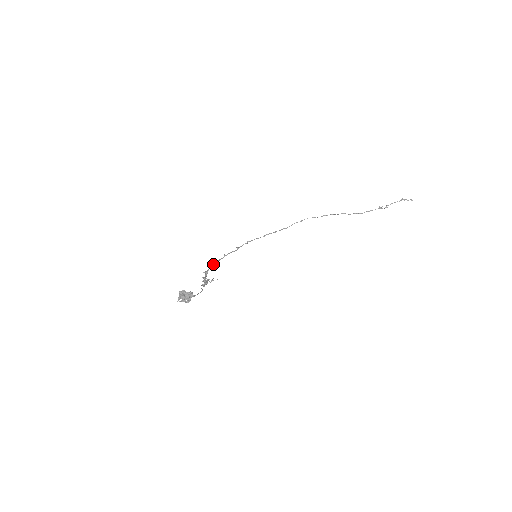
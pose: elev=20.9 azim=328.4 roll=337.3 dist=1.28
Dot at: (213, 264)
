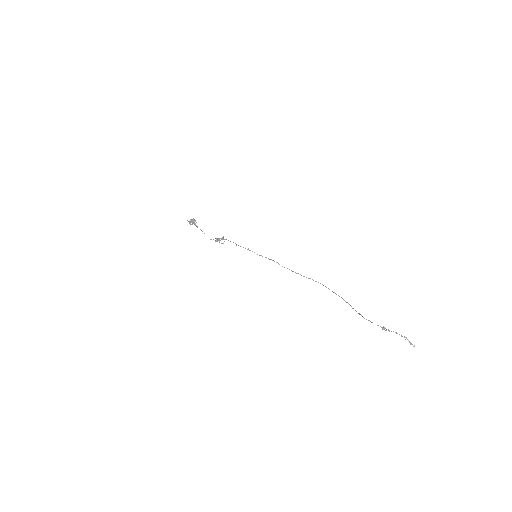
Dot at: occluded
